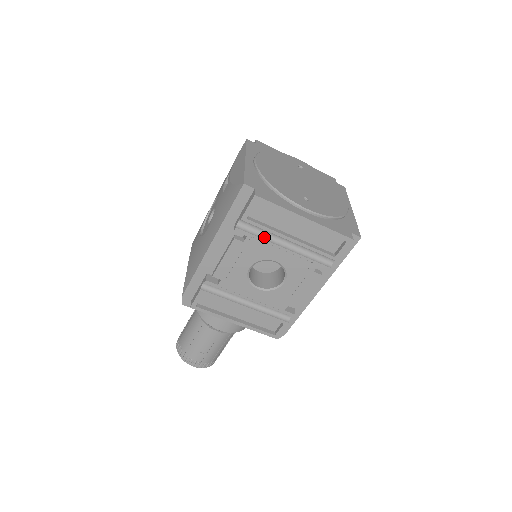
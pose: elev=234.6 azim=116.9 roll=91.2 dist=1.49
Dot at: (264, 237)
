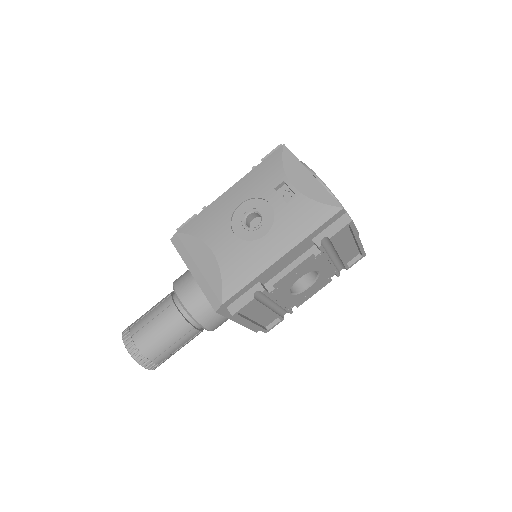
Dot at: (327, 252)
